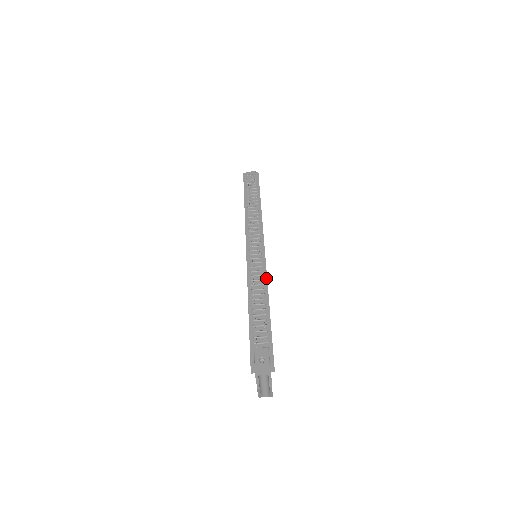
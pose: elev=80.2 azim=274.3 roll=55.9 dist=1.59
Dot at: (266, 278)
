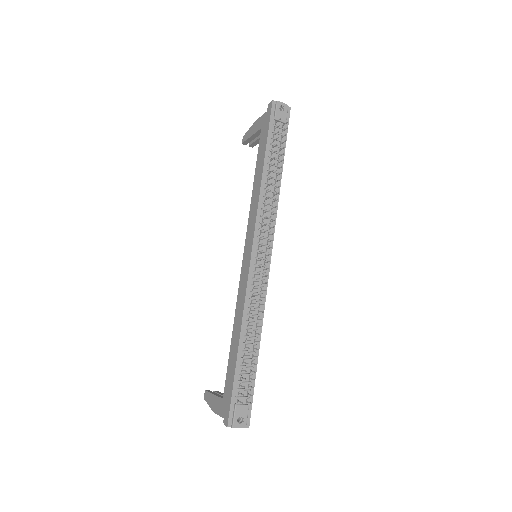
Dot at: (264, 306)
